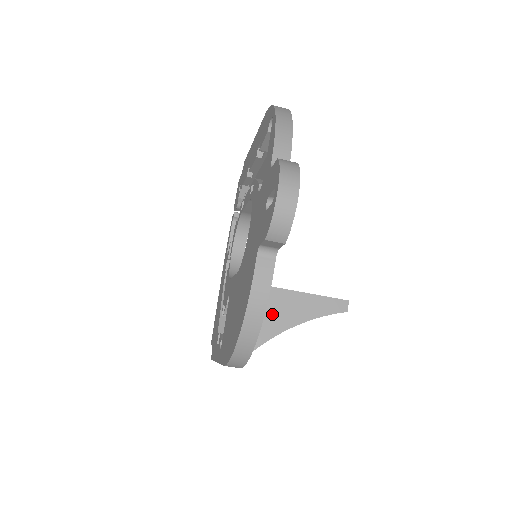
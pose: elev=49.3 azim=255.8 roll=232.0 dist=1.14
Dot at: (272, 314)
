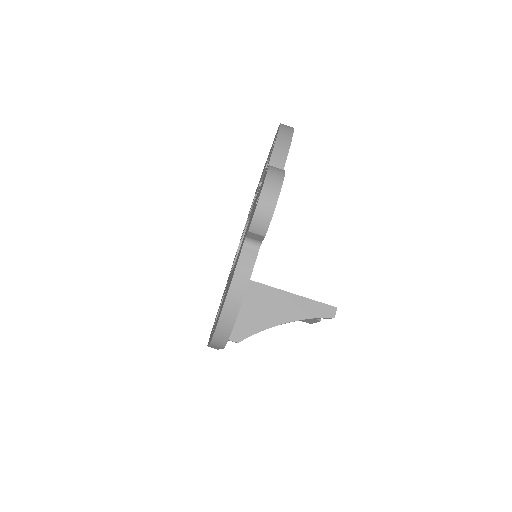
Dot at: (264, 310)
